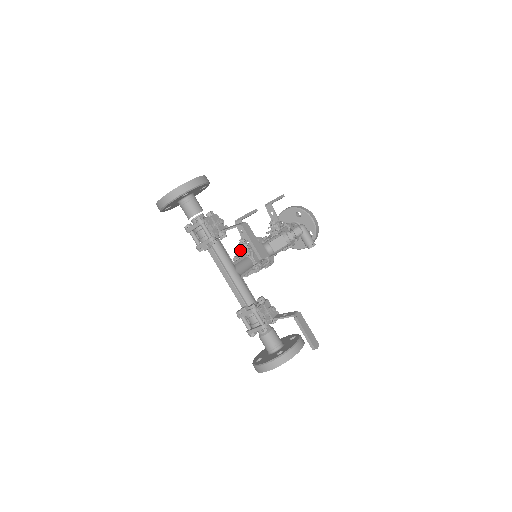
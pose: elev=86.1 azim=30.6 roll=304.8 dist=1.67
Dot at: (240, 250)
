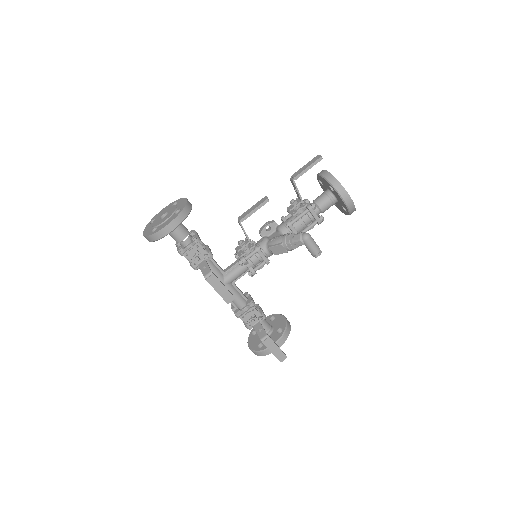
Dot at: (238, 253)
